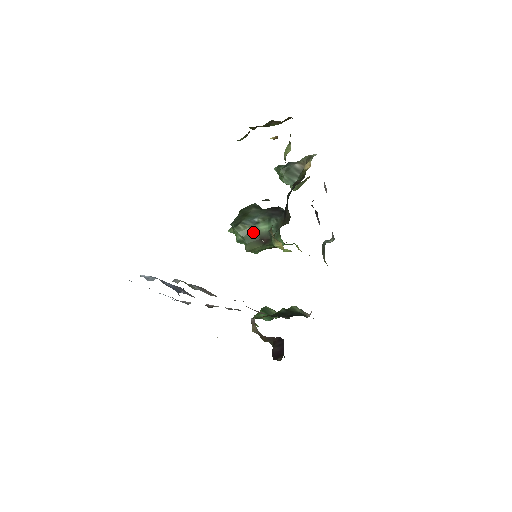
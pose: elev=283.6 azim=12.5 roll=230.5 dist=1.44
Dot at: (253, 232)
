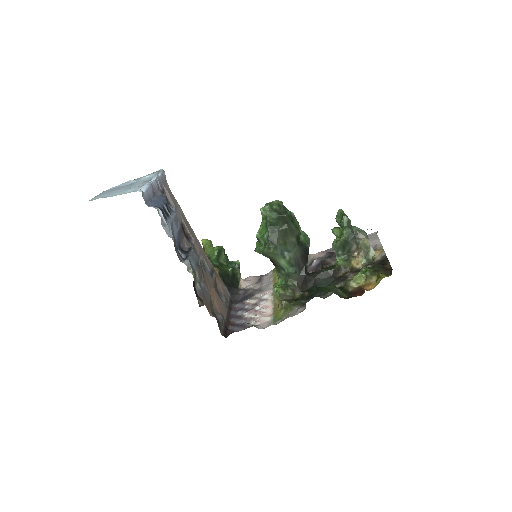
Dot at: (274, 257)
